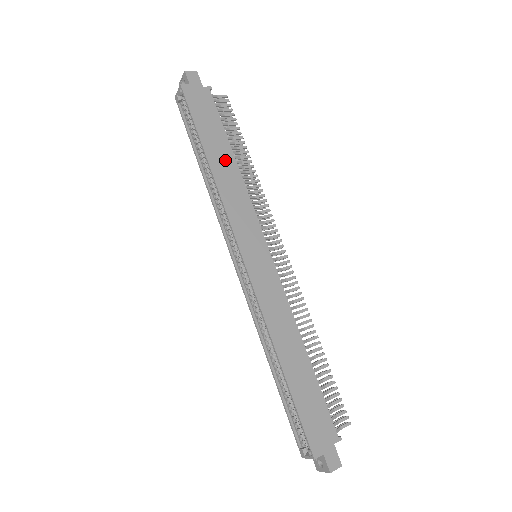
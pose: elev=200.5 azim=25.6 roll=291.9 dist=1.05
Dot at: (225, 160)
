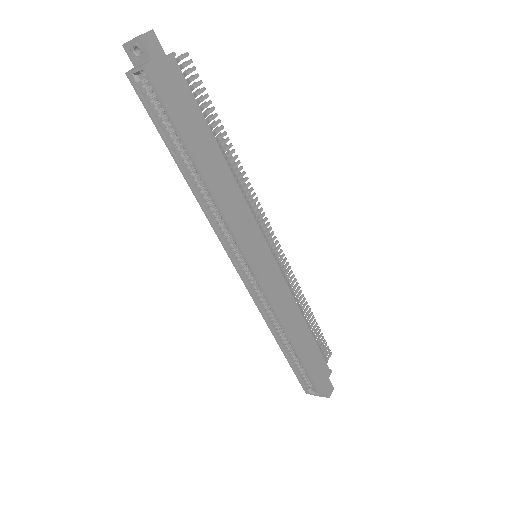
Dot at: (215, 163)
